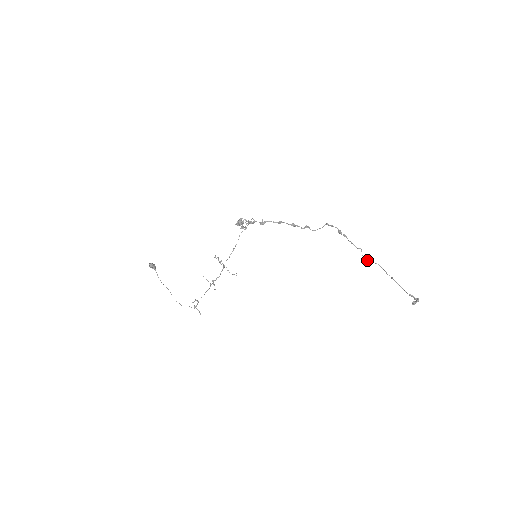
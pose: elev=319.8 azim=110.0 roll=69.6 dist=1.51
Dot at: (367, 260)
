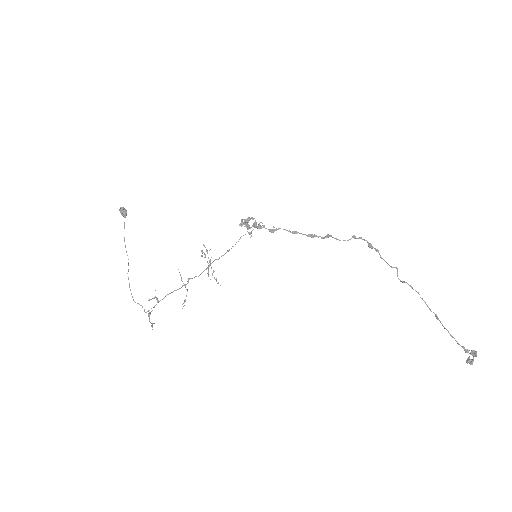
Dot at: (404, 281)
